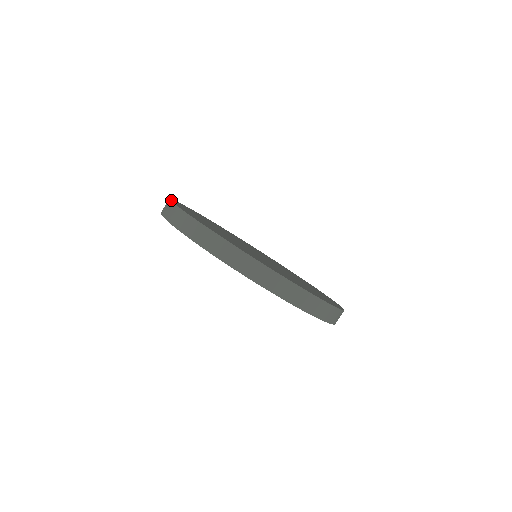
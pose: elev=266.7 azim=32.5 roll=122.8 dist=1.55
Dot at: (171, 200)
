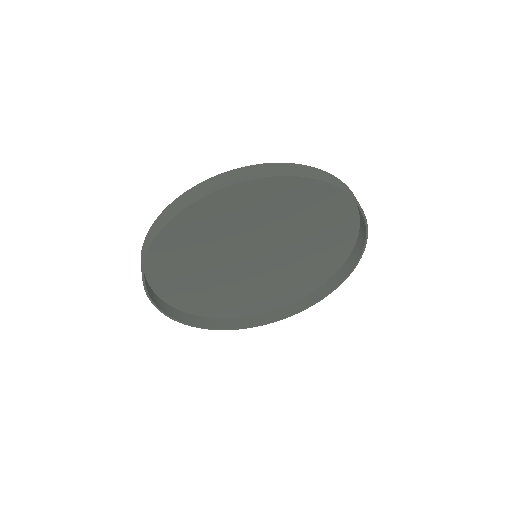
Dot at: occluded
